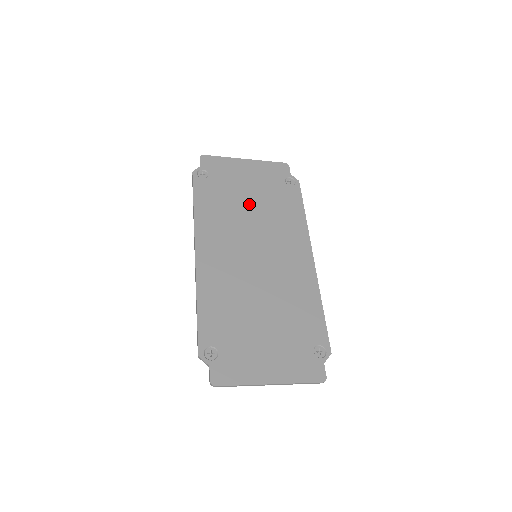
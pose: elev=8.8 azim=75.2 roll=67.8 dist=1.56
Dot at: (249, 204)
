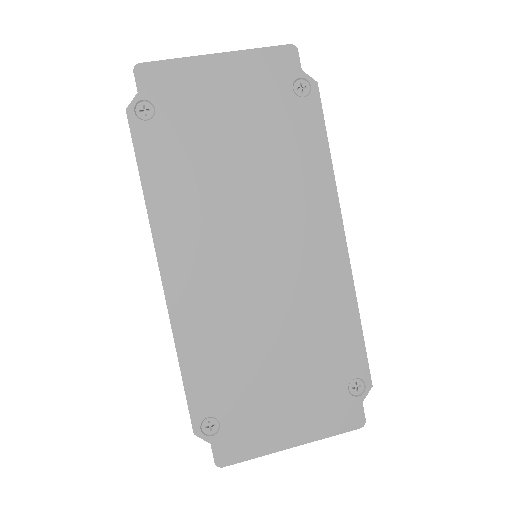
Dot at: (234, 157)
